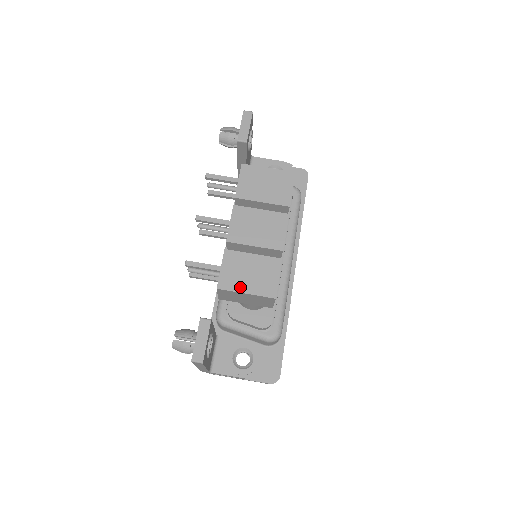
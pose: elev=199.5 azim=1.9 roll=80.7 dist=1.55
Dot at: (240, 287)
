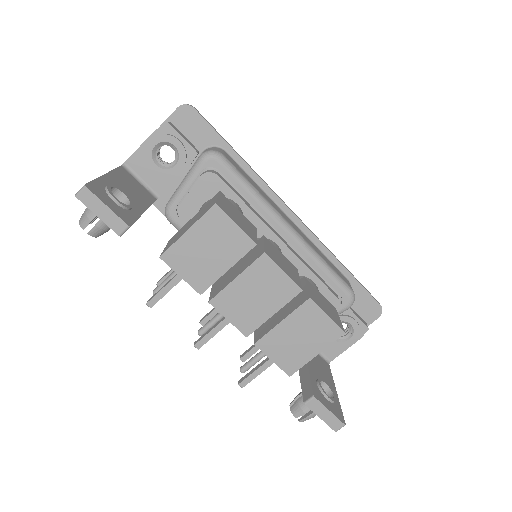
Dot at: (306, 356)
